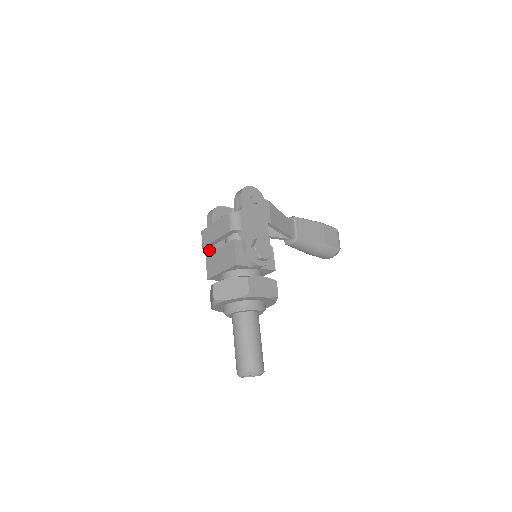
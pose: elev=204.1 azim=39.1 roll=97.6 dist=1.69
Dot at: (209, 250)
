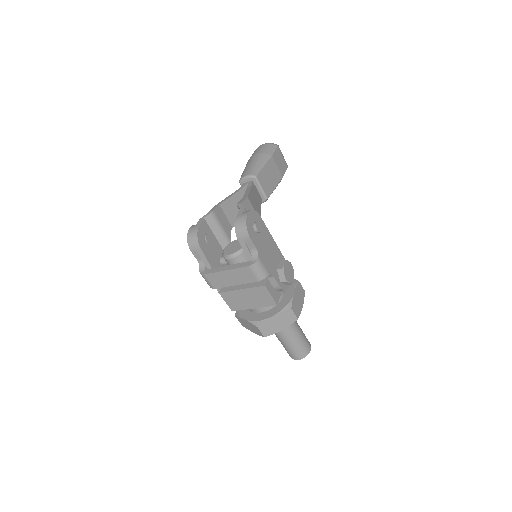
Dot at: occluded
